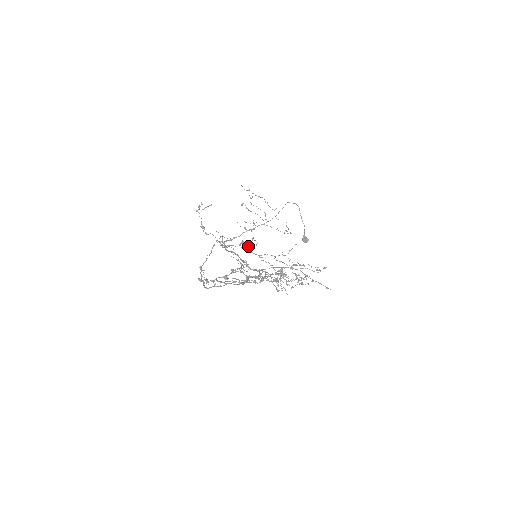
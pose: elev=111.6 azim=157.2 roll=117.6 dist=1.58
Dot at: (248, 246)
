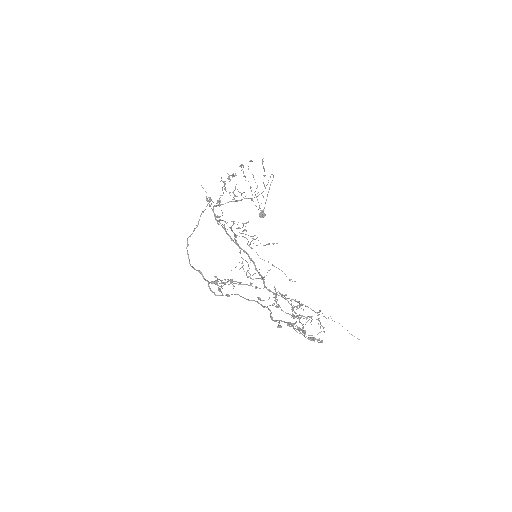
Dot at: occluded
